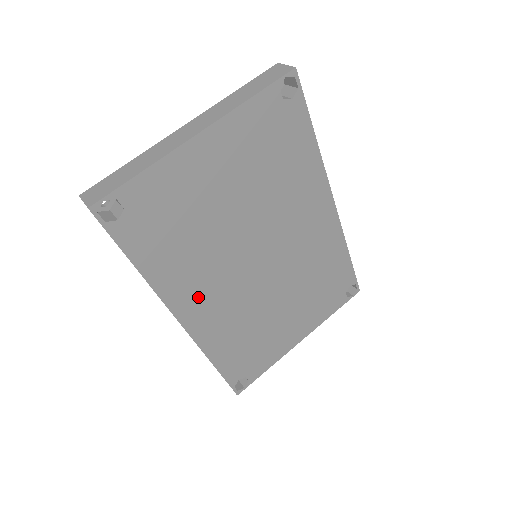
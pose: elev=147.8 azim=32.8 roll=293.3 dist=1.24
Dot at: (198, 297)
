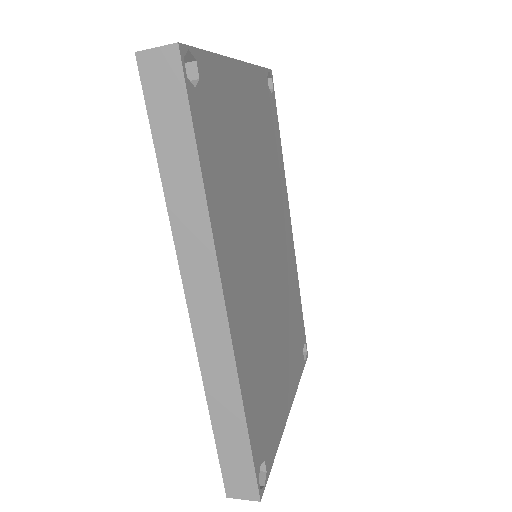
Dot at: (236, 271)
